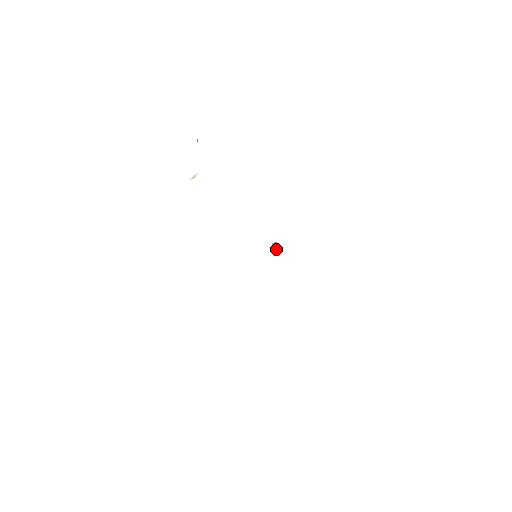
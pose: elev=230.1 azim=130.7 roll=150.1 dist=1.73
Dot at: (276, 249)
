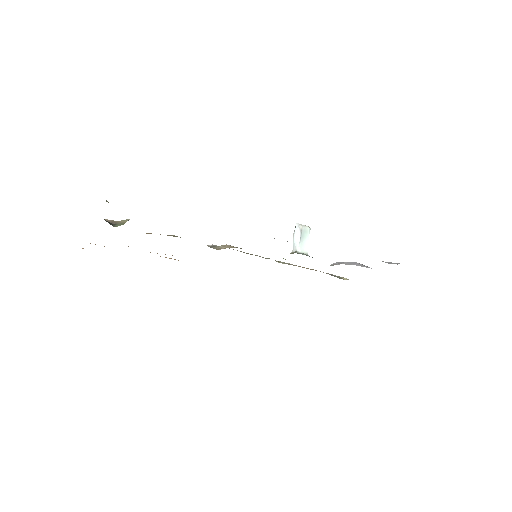
Dot at: (293, 246)
